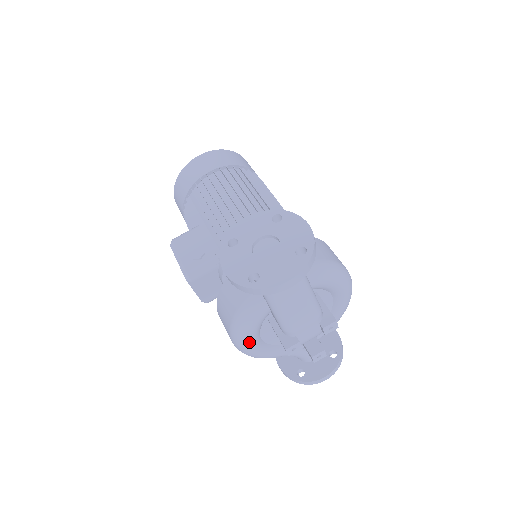
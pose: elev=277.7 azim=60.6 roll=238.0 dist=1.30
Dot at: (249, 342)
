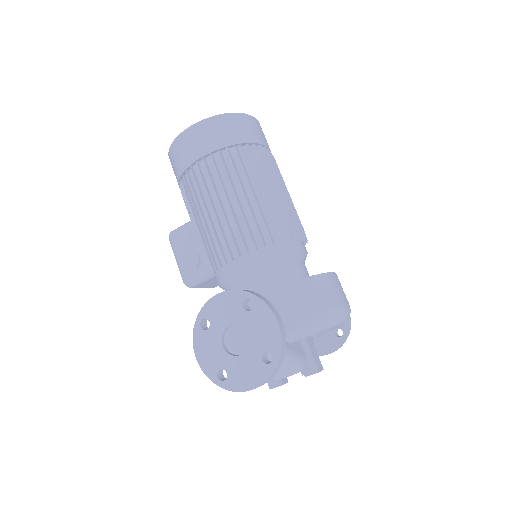
Dot at: occluded
